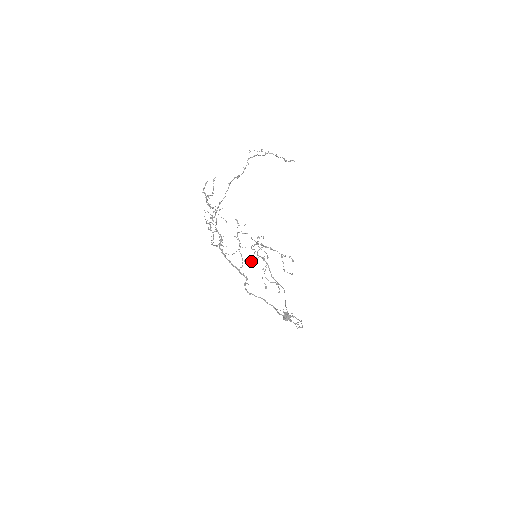
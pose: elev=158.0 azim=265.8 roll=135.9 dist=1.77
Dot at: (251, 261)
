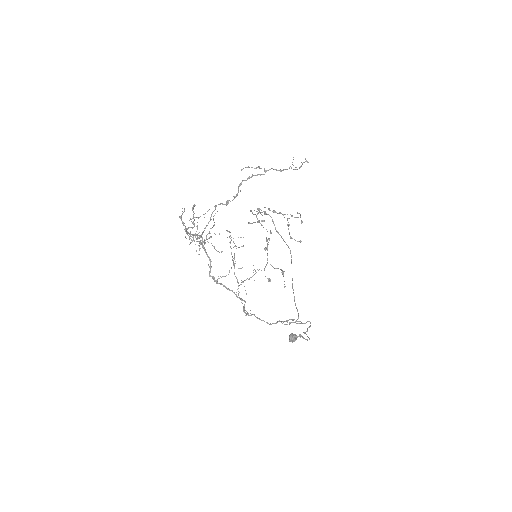
Dot at: occluded
